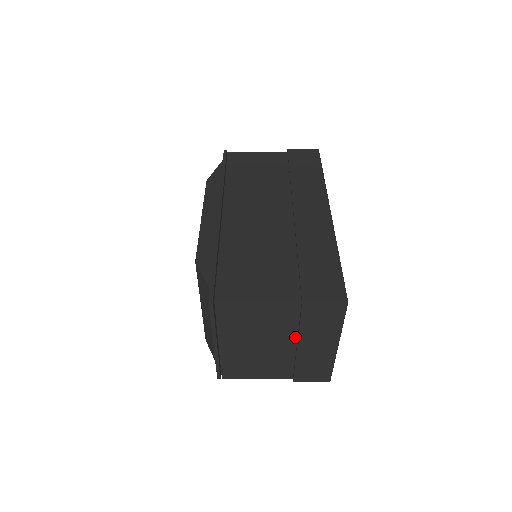
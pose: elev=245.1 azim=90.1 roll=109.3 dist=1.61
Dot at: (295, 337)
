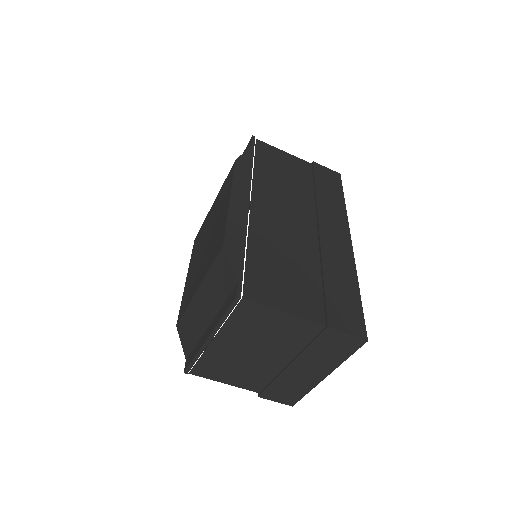
Dot at: (293, 356)
